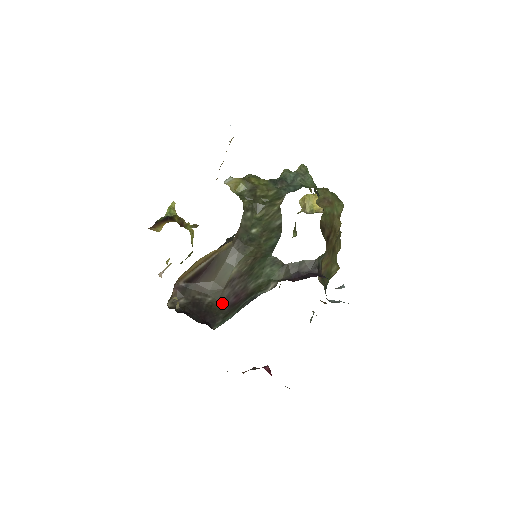
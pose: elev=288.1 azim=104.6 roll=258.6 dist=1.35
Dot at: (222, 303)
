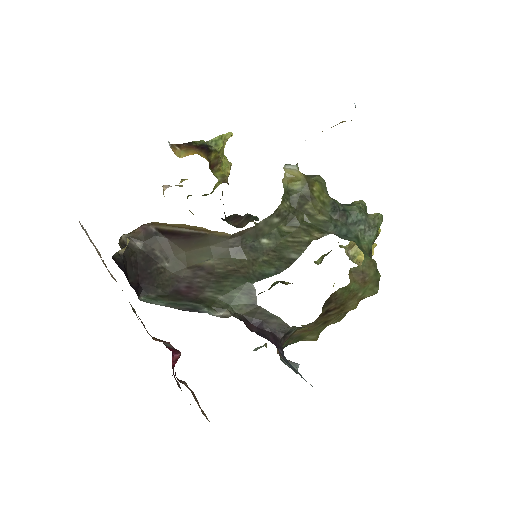
Dot at: (173, 279)
